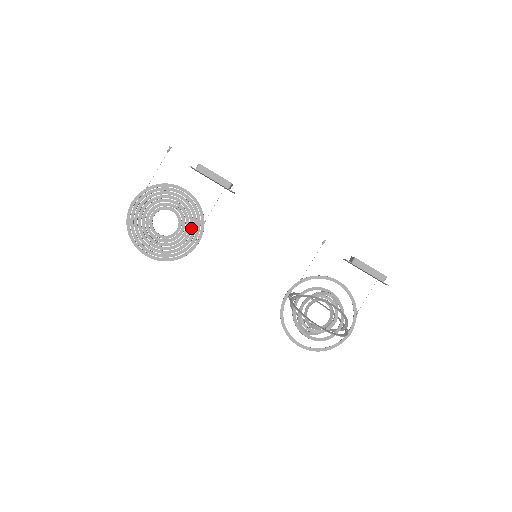
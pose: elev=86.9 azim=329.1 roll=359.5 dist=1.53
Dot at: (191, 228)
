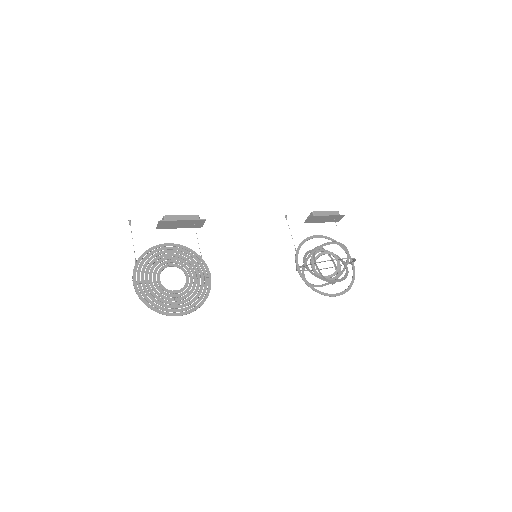
Dot at: (196, 269)
